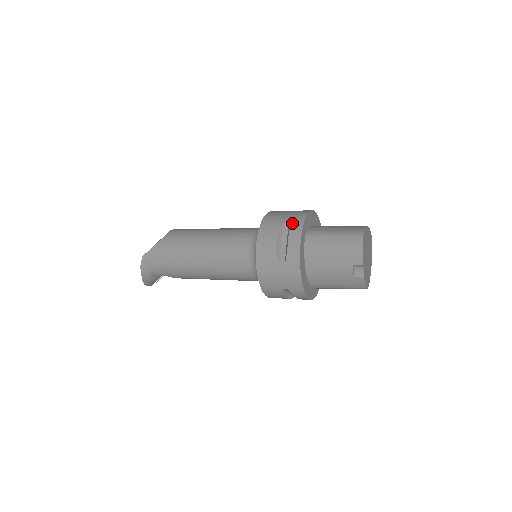
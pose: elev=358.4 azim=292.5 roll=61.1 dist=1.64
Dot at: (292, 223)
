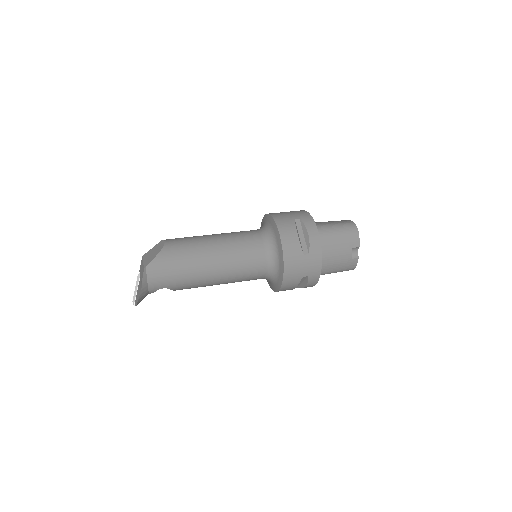
Dot at: (303, 218)
